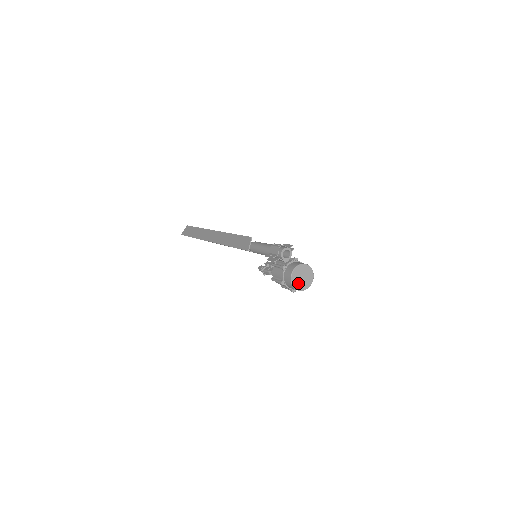
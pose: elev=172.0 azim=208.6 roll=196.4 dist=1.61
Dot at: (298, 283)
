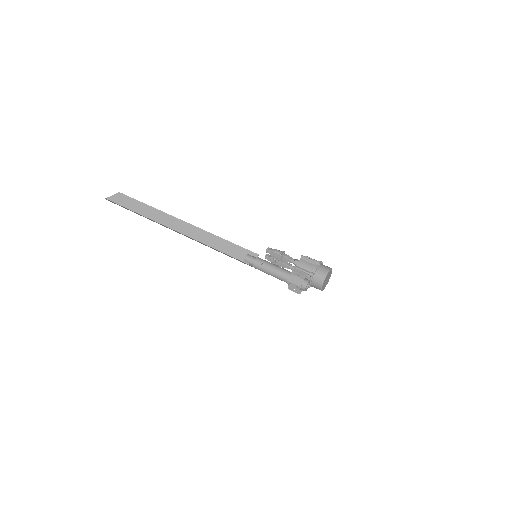
Dot at: (326, 283)
